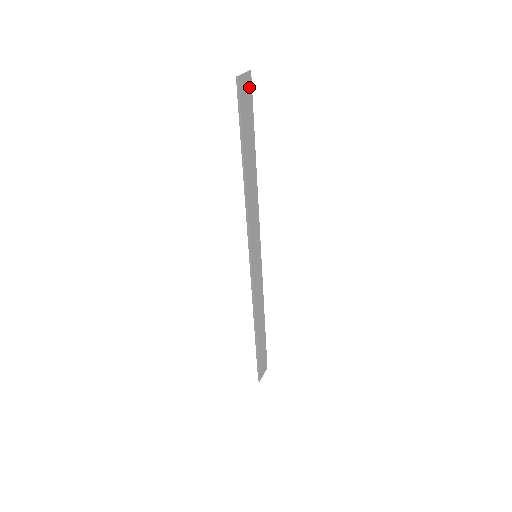
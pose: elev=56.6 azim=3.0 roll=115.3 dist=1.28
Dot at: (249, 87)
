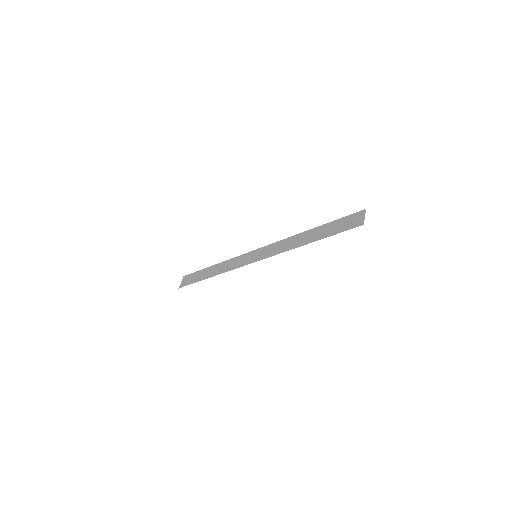
Dot at: (356, 216)
